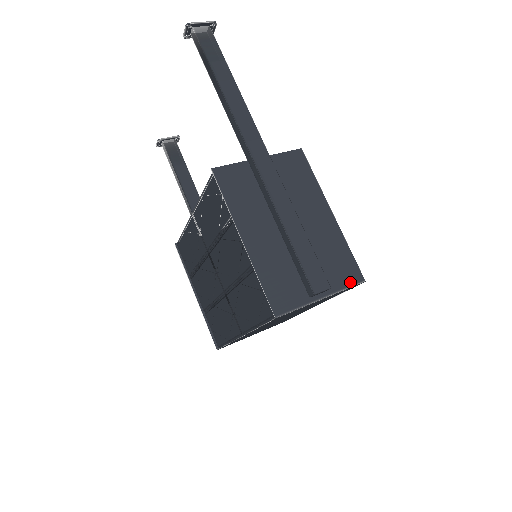
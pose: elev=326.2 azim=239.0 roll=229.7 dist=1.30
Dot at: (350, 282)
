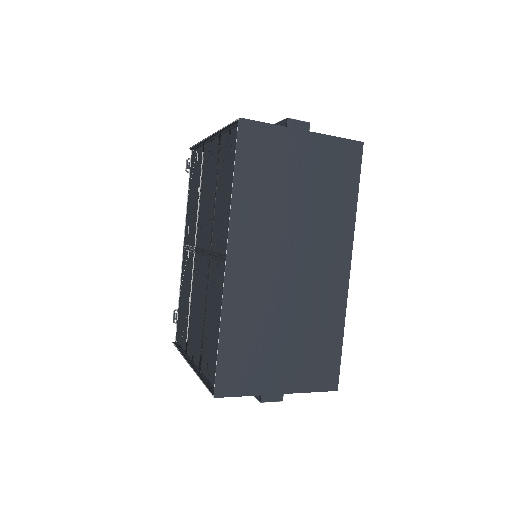
Dot at: (341, 140)
